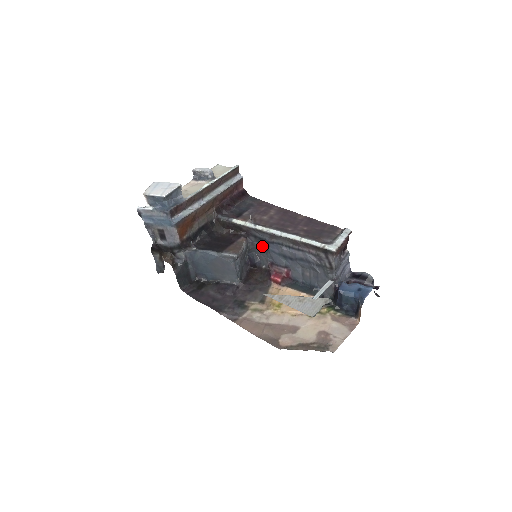
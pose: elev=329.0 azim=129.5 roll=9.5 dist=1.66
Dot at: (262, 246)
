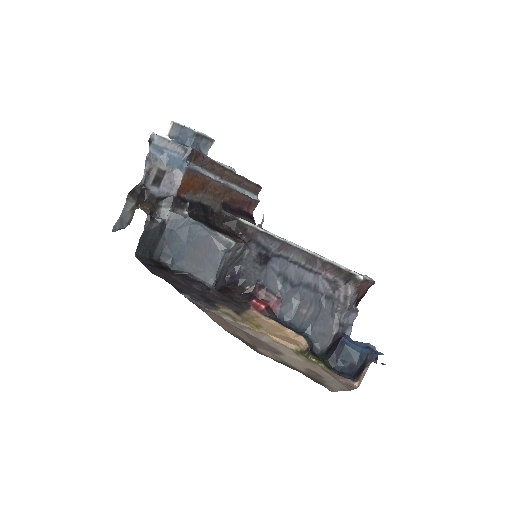
Dot at: (260, 259)
